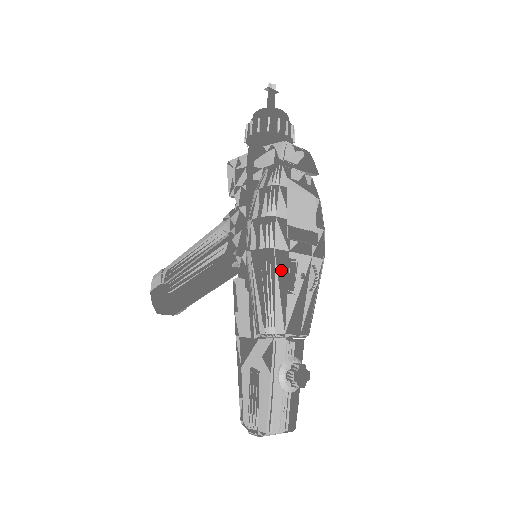
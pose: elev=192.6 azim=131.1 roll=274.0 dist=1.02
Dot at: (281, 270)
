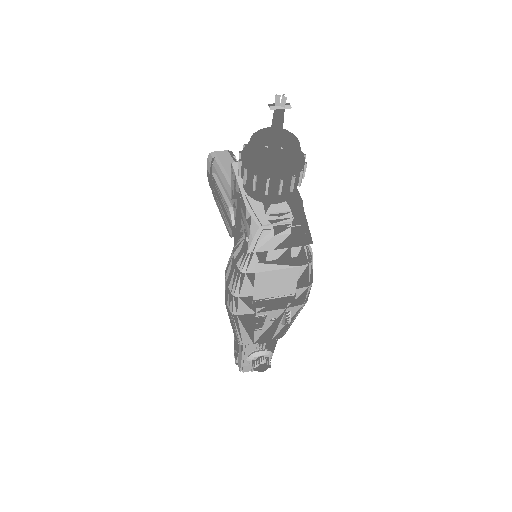
Dot at: (246, 322)
